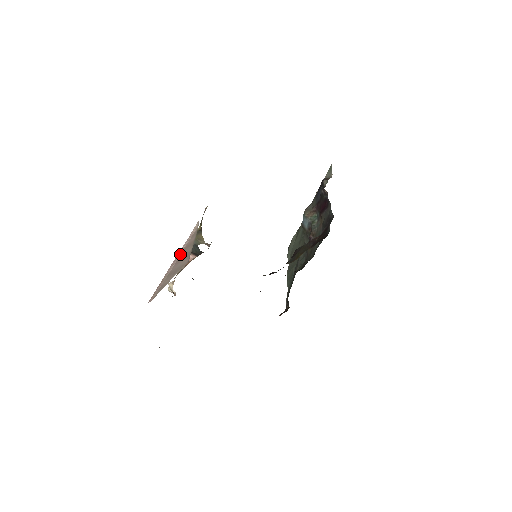
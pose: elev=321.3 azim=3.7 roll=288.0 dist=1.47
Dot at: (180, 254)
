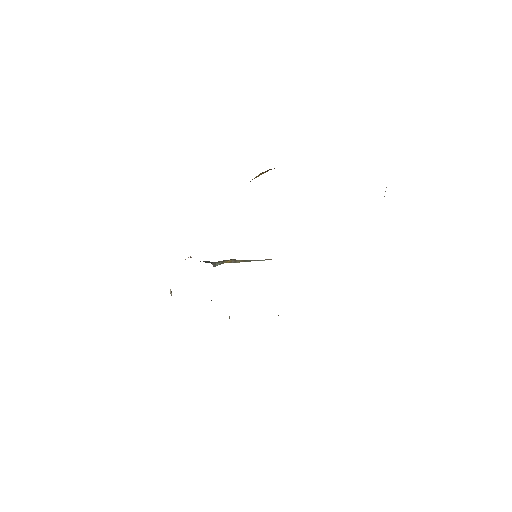
Dot at: occluded
